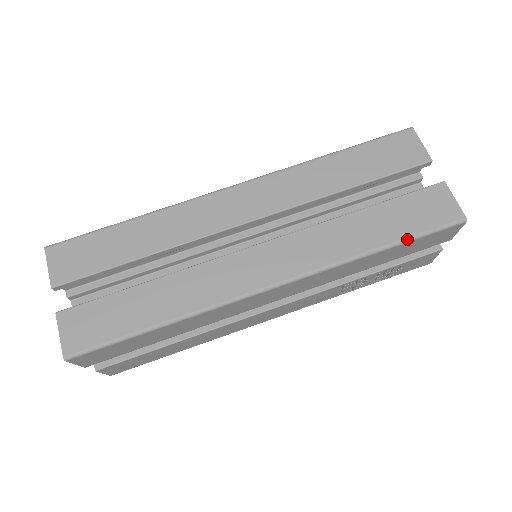
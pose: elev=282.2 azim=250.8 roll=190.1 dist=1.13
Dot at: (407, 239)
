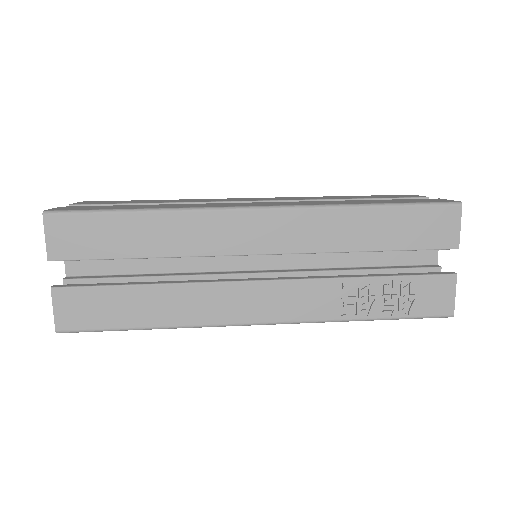
Dot at: (399, 203)
